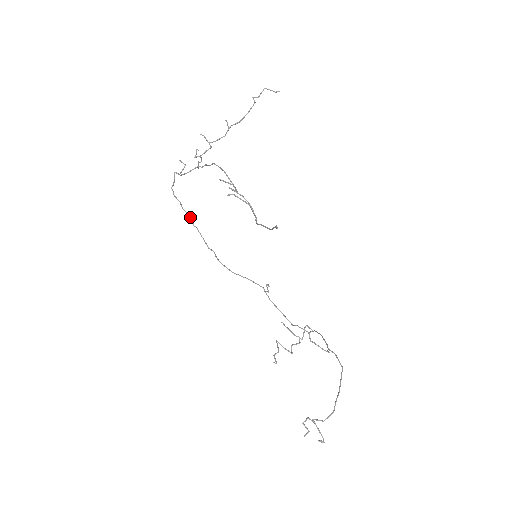
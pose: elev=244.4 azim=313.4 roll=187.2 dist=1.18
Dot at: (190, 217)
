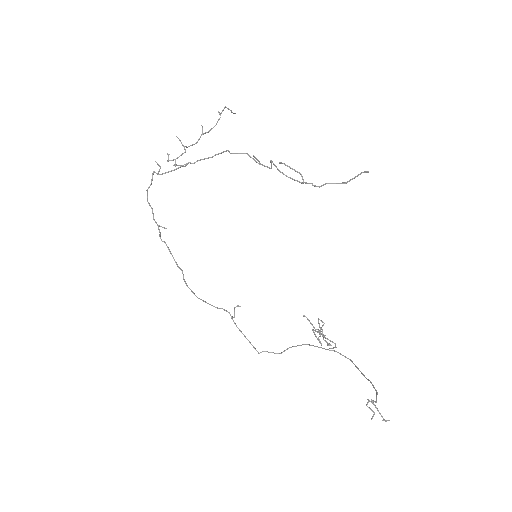
Dot at: (159, 229)
